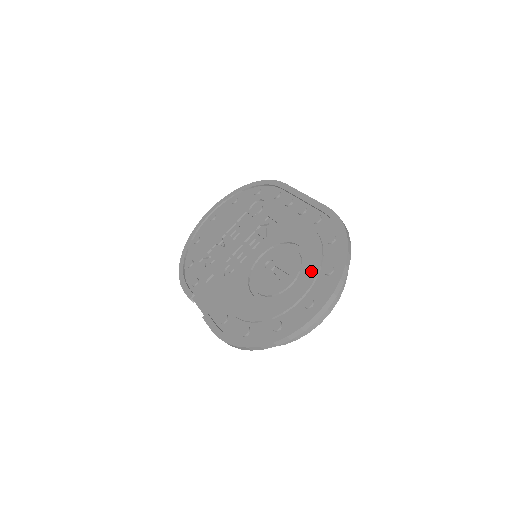
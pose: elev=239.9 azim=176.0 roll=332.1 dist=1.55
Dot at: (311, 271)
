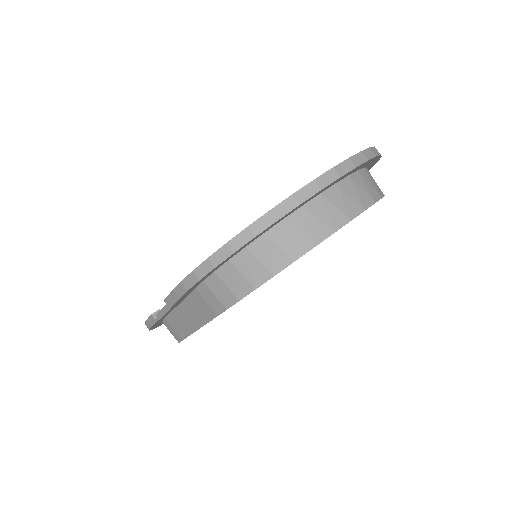
Dot at: occluded
